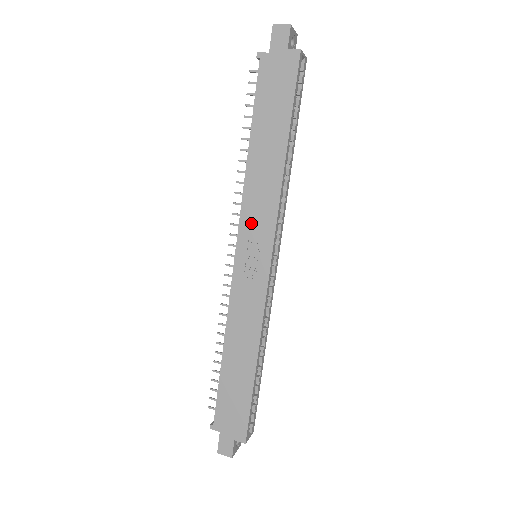
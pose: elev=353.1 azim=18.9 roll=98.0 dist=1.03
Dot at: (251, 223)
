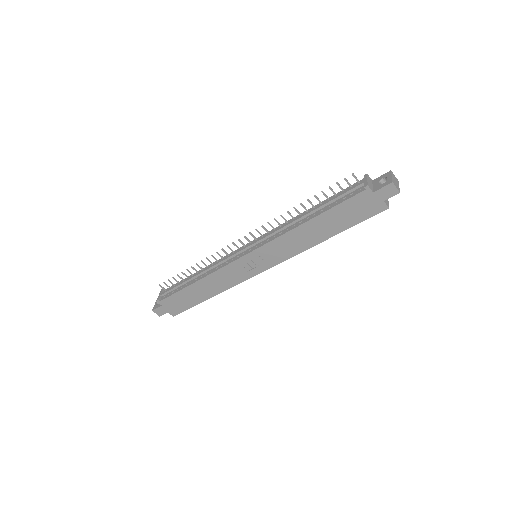
Dot at: (271, 250)
